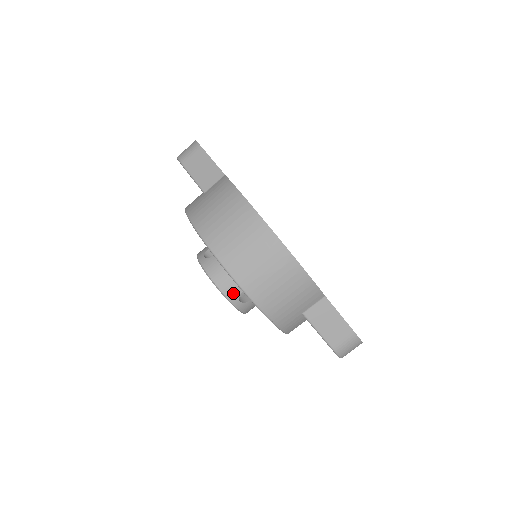
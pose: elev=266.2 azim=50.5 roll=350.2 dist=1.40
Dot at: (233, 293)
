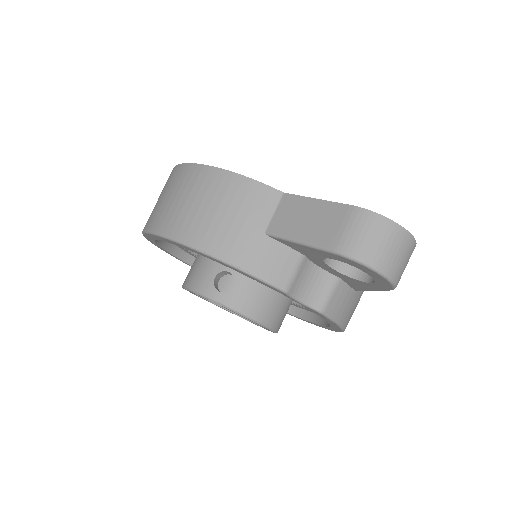
Dot at: (205, 284)
